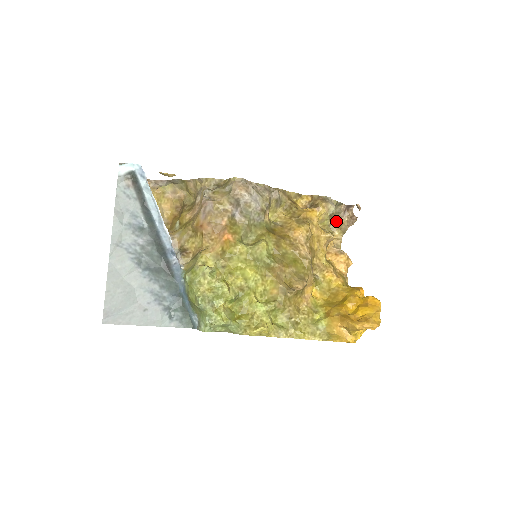
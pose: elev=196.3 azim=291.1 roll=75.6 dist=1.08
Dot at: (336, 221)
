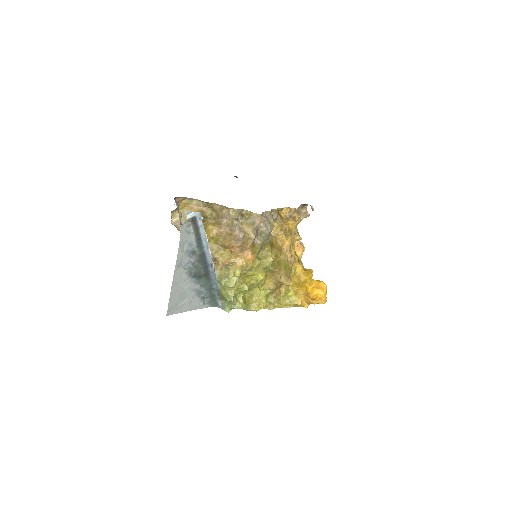
Dot at: occluded
